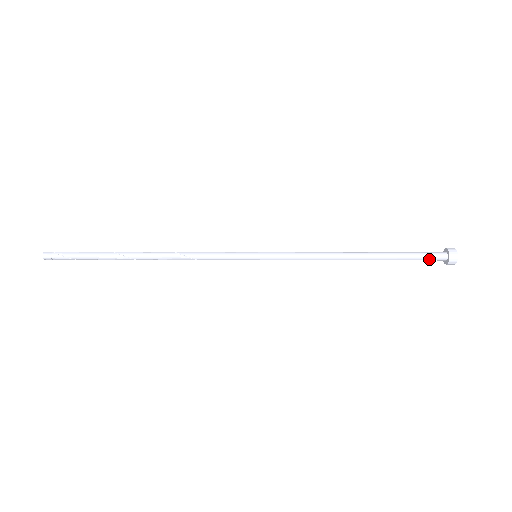
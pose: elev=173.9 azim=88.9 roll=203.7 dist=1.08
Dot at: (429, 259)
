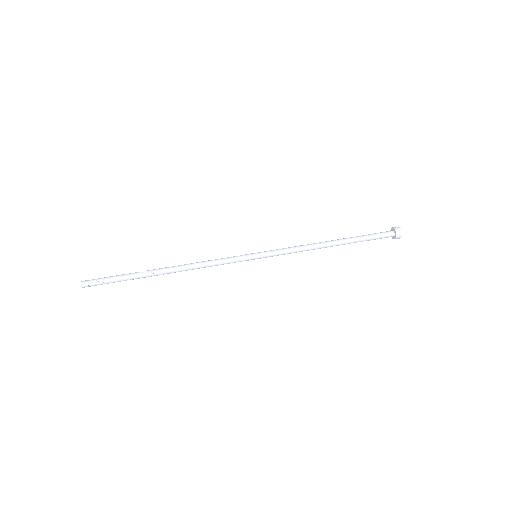
Dot at: (382, 237)
